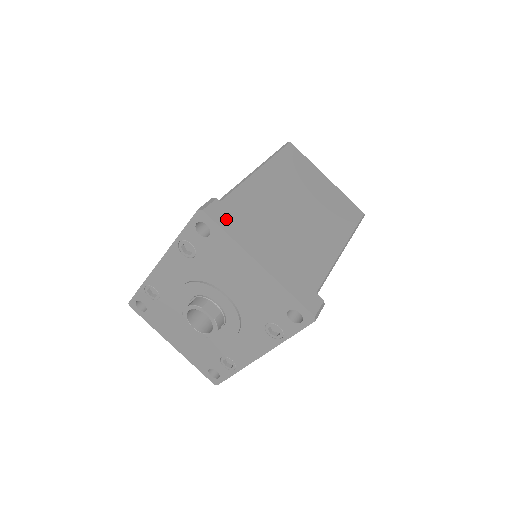
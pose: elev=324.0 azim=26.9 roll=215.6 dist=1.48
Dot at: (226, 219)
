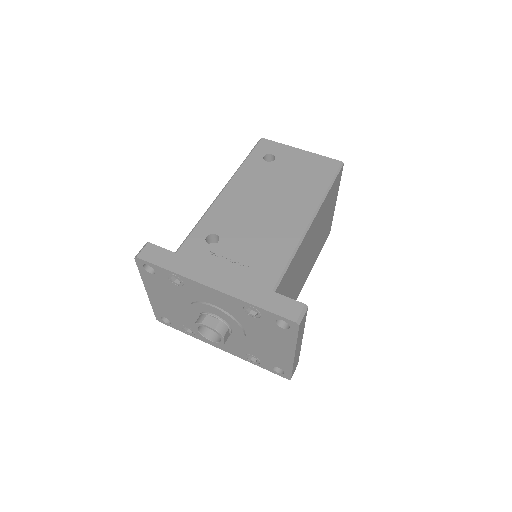
Dot at: (302, 325)
